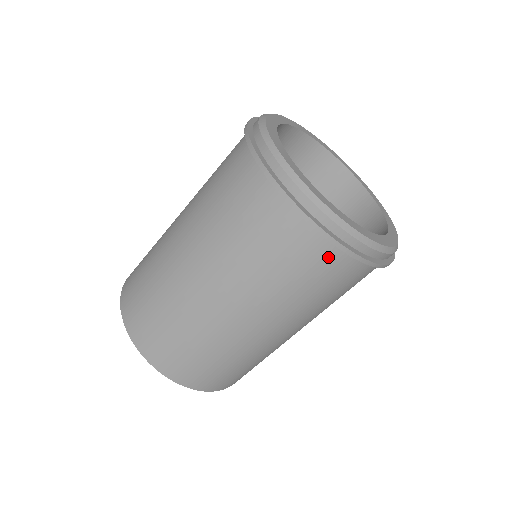
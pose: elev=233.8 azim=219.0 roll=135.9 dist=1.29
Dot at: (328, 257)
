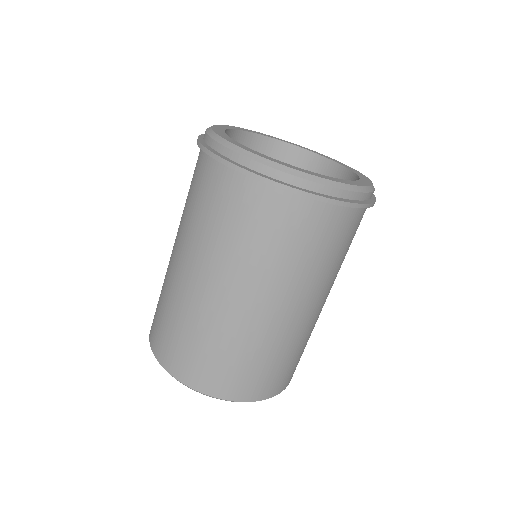
Dot at: (257, 196)
